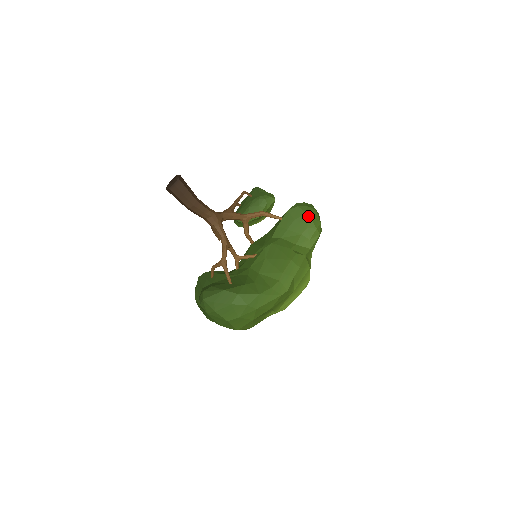
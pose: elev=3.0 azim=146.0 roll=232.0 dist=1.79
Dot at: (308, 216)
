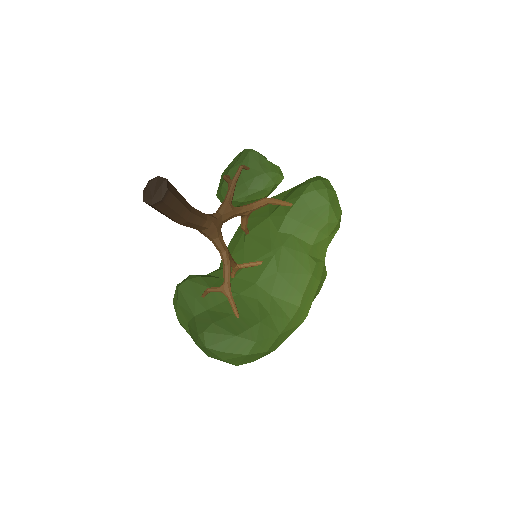
Dot at: (330, 206)
